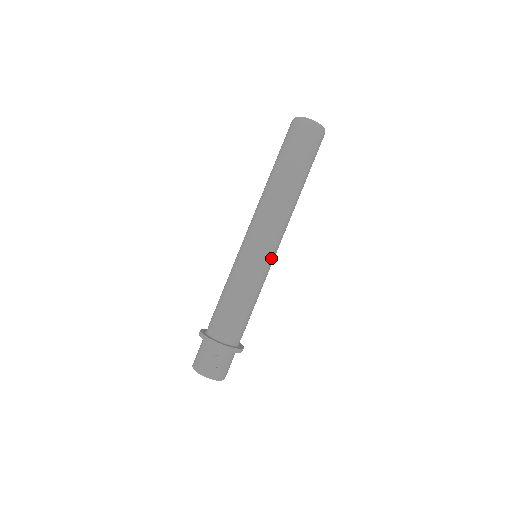
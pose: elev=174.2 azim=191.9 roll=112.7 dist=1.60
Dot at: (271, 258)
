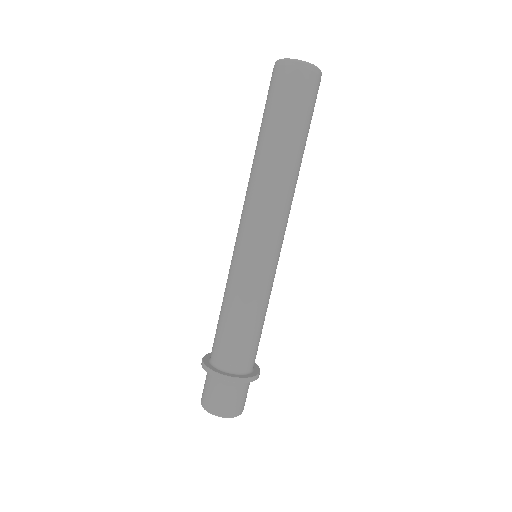
Dot at: occluded
